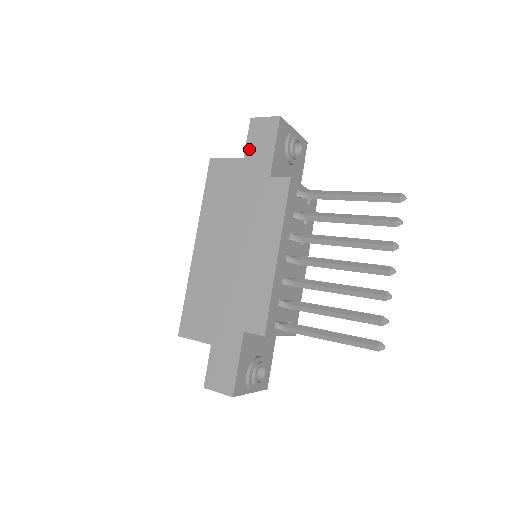
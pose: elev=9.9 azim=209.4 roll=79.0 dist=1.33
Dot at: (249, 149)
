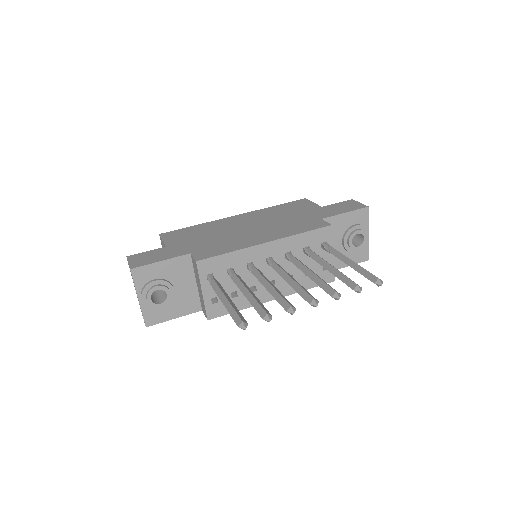
Dot at: (330, 206)
